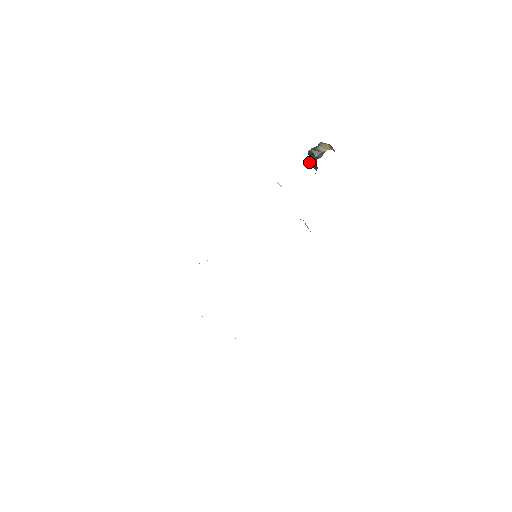
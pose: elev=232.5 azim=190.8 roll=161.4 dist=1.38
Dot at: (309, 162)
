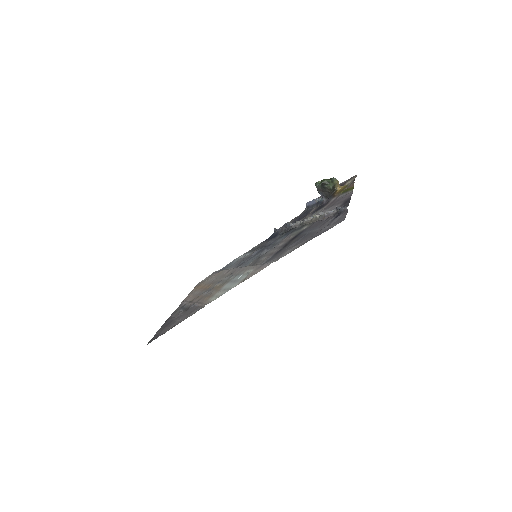
Dot at: (318, 189)
